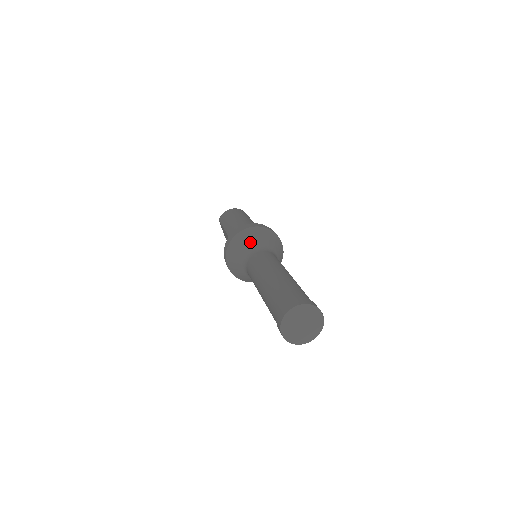
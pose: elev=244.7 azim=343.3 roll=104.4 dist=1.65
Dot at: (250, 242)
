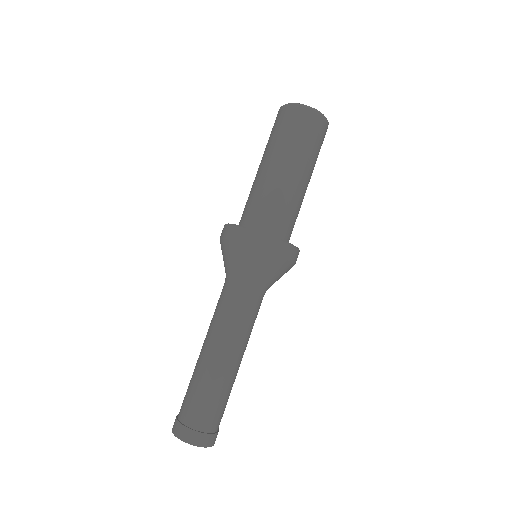
Dot at: (224, 262)
